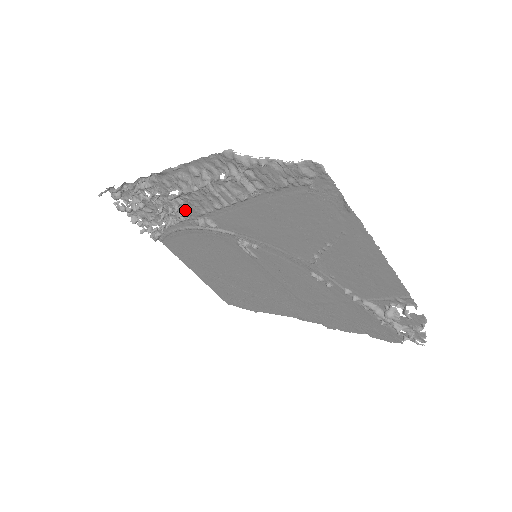
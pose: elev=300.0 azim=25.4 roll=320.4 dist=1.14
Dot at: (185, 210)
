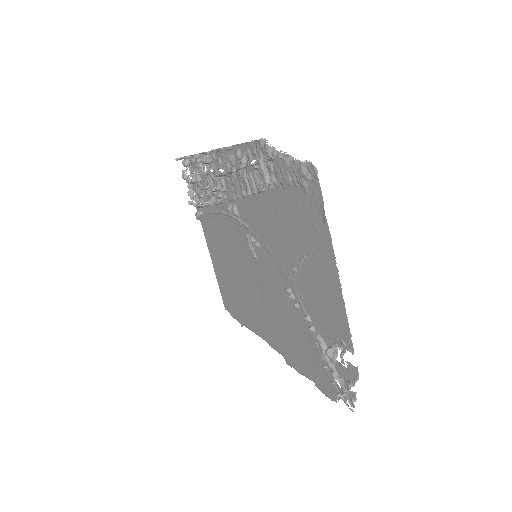
Dot at: (224, 192)
